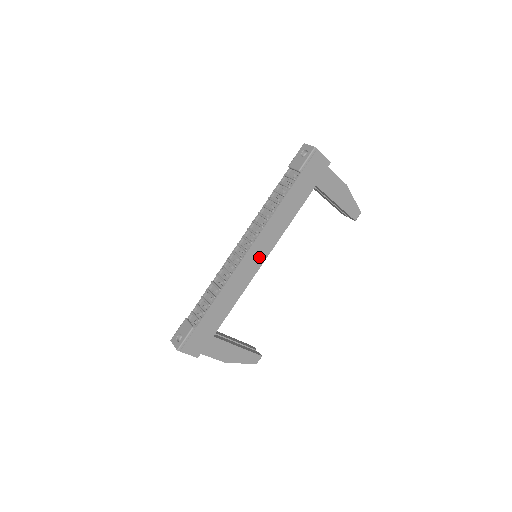
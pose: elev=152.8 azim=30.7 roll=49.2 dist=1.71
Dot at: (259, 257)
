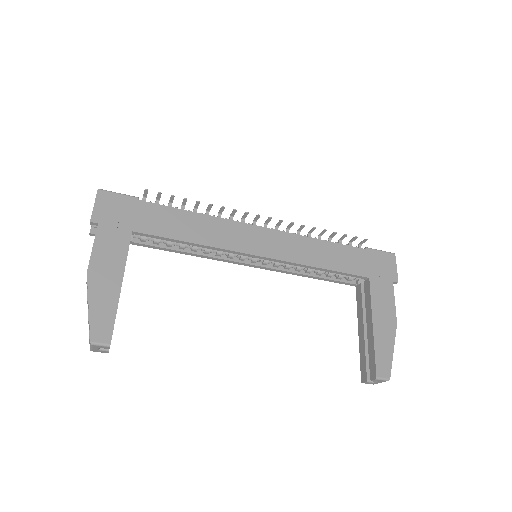
Dot at: (262, 246)
